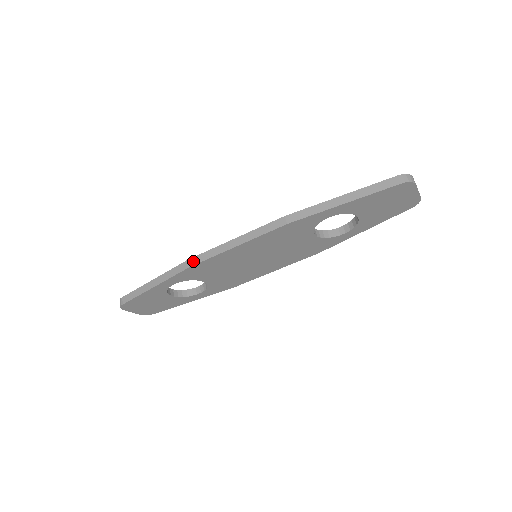
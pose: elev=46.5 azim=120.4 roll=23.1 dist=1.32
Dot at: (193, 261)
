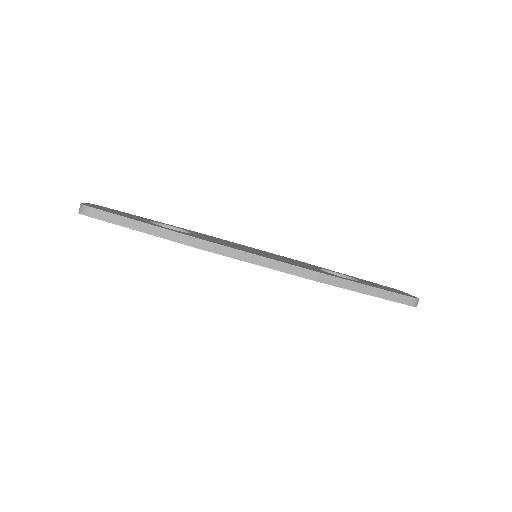
Dot at: (208, 246)
